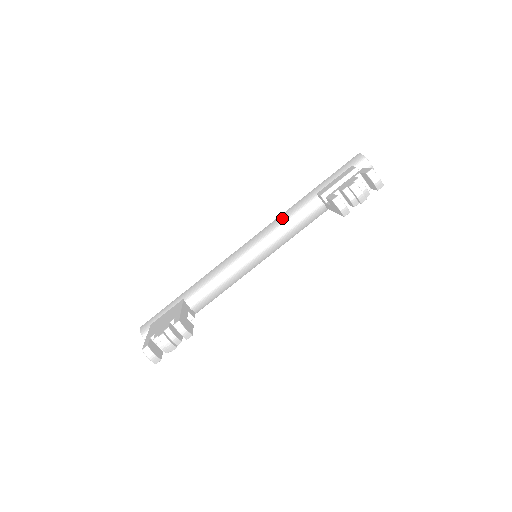
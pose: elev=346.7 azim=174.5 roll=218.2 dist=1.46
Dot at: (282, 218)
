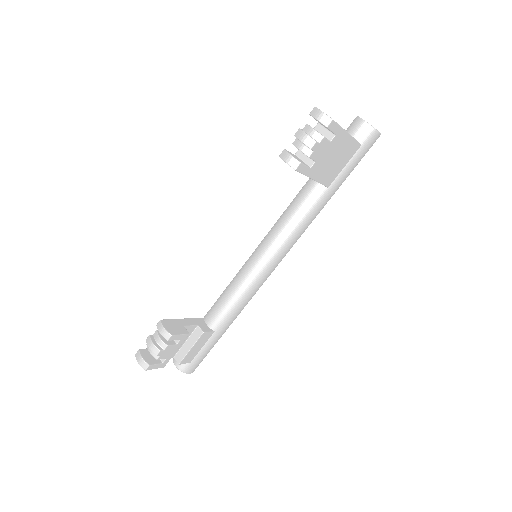
Dot at: (283, 212)
